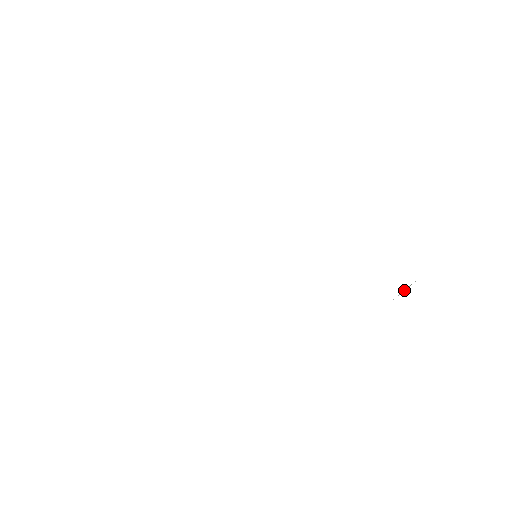
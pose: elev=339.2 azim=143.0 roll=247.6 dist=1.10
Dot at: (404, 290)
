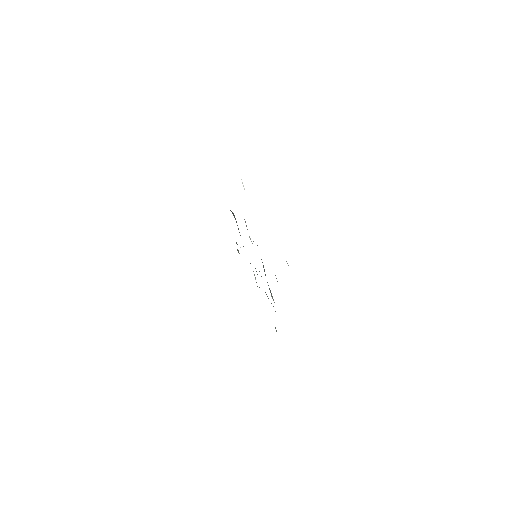
Dot at: (243, 186)
